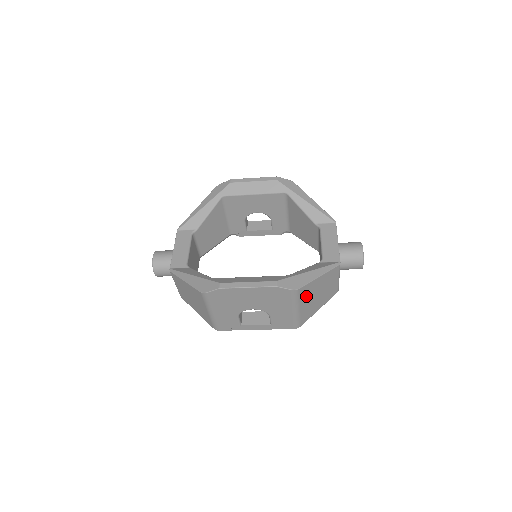
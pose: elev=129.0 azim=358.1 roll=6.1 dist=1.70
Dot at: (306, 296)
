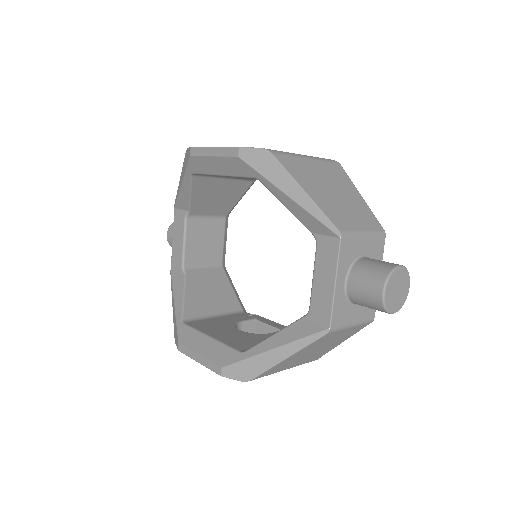
Dot at: (284, 366)
